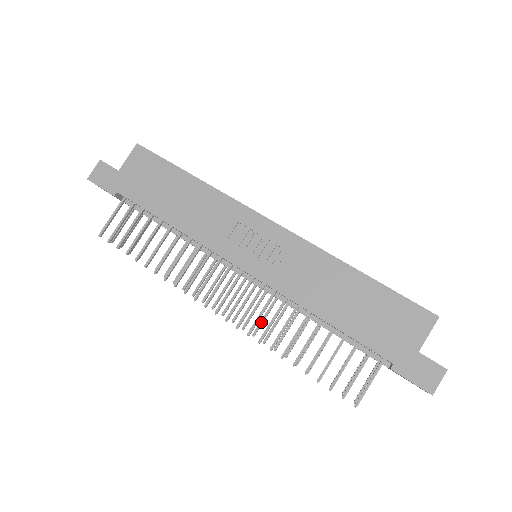
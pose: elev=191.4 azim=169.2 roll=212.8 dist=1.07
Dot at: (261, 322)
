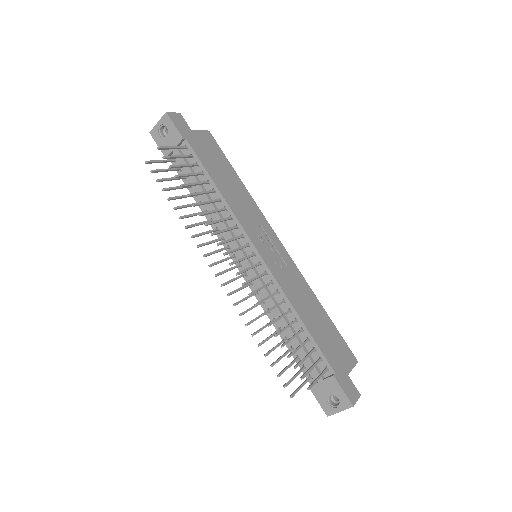
Dot at: (242, 300)
